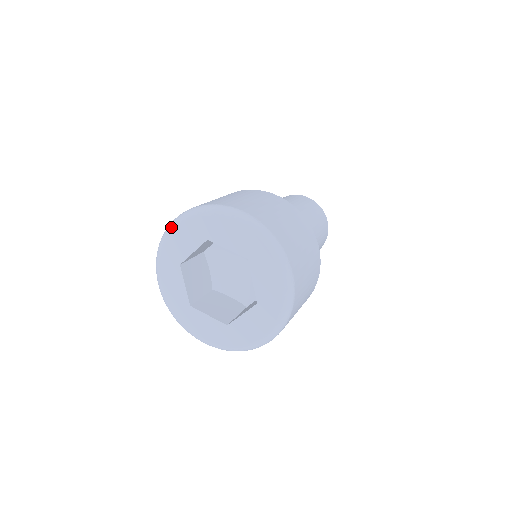
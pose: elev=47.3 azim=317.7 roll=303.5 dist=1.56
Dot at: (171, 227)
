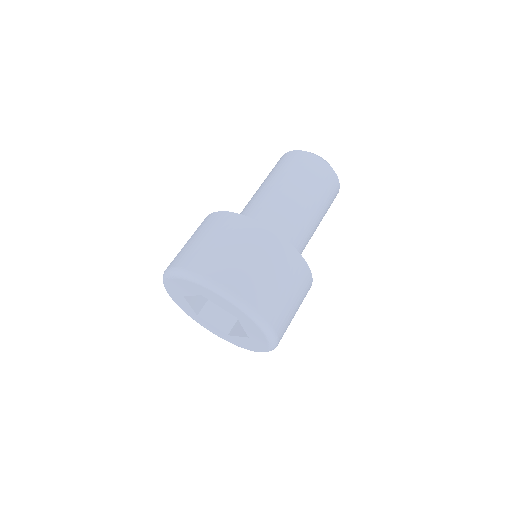
Dot at: occluded
